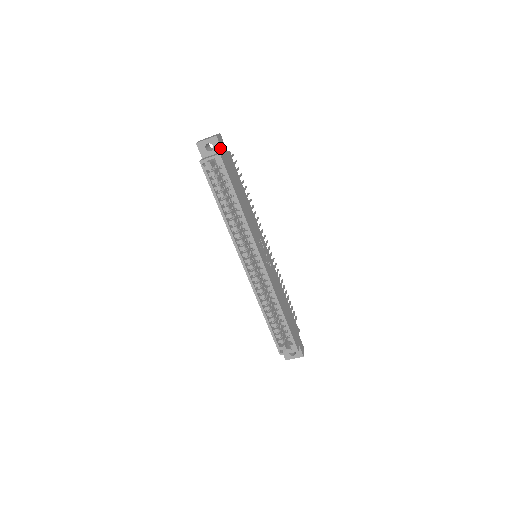
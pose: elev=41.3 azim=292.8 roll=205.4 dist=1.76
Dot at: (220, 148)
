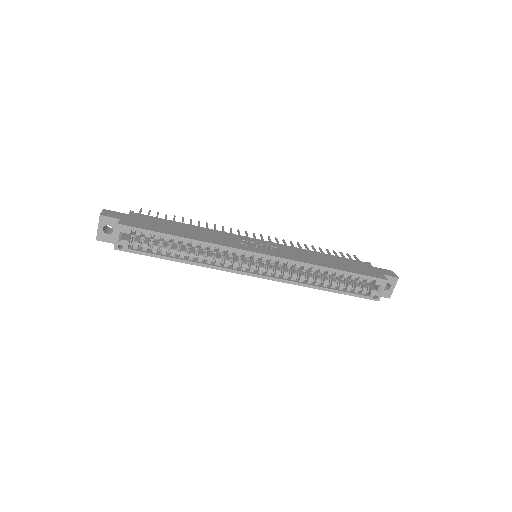
Dot at: (115, 219)
